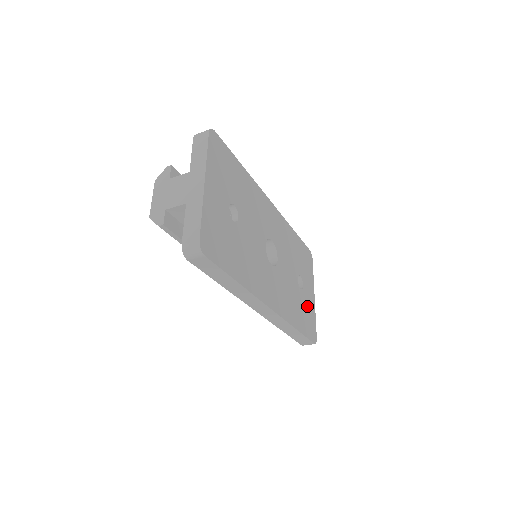
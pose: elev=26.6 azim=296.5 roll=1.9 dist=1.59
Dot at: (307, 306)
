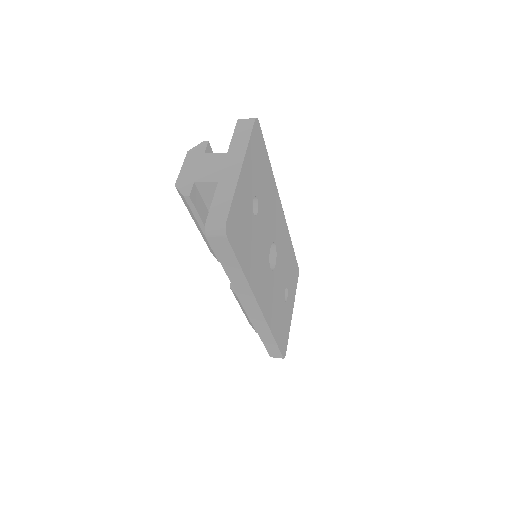
Dot at: (286, 319)
